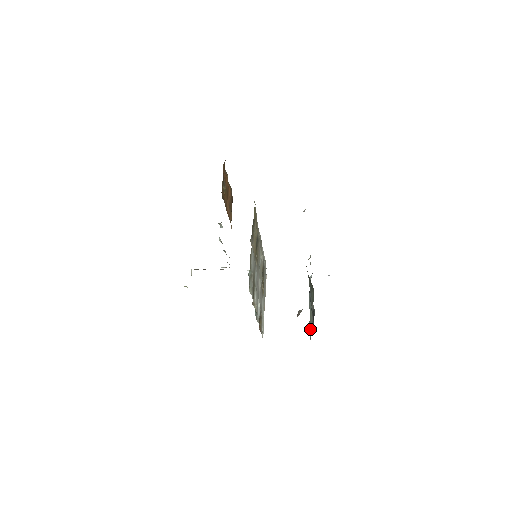
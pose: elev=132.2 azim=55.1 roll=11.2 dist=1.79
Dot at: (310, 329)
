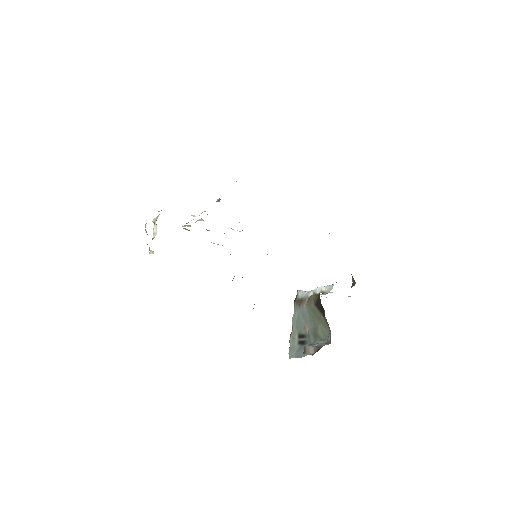
Dot at: (292, 348)
